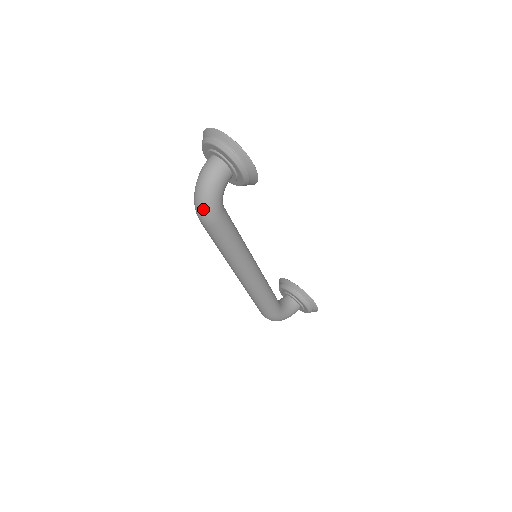
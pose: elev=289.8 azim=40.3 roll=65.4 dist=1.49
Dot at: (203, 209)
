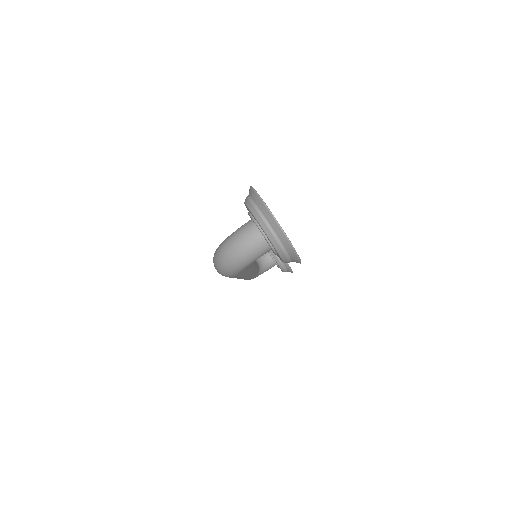
Dot at: (224, 272)
